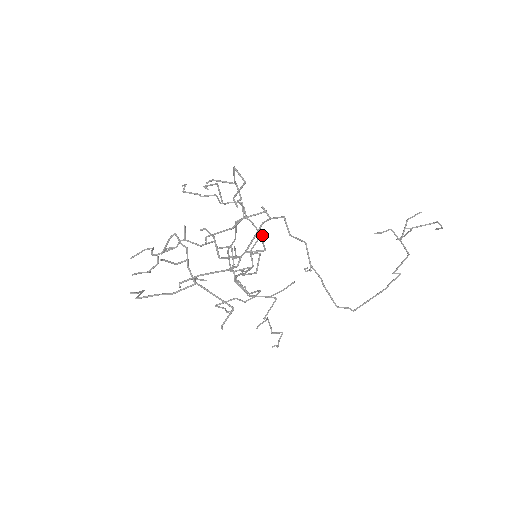
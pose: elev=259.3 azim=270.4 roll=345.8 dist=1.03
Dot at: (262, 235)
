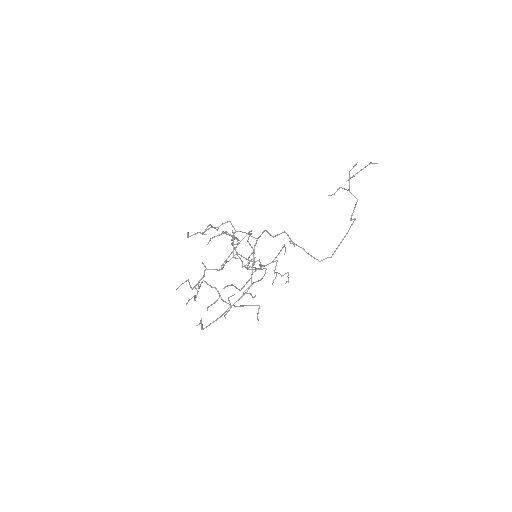
Dot at: (260, 265)
